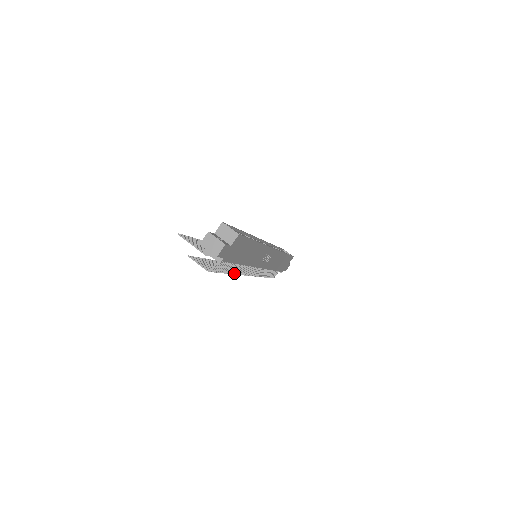
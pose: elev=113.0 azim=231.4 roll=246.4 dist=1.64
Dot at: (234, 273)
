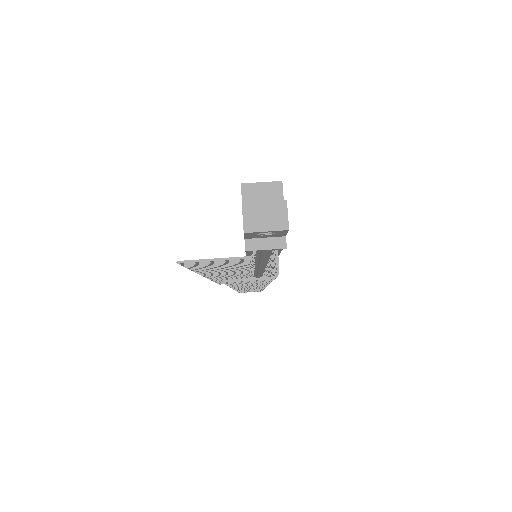
Dot at: occluded
